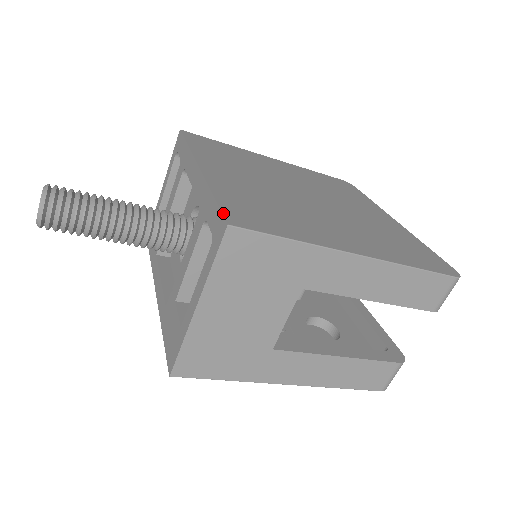
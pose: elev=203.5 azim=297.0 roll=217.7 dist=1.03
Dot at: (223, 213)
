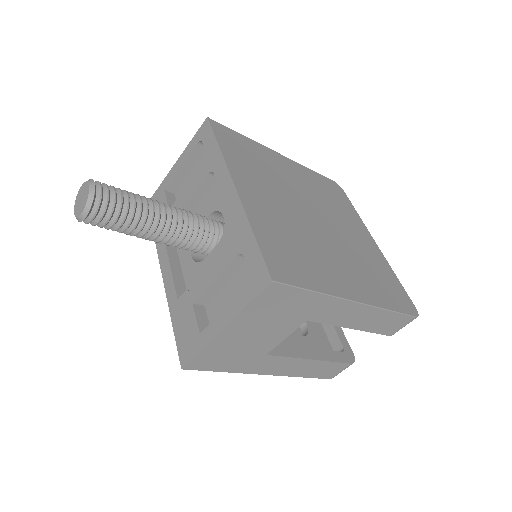
Dot at: (266, 263)
